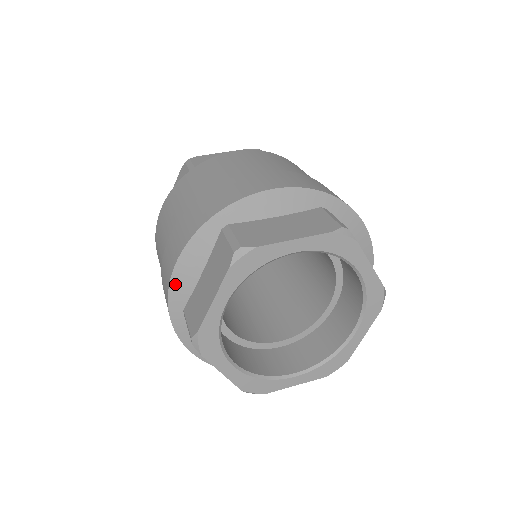
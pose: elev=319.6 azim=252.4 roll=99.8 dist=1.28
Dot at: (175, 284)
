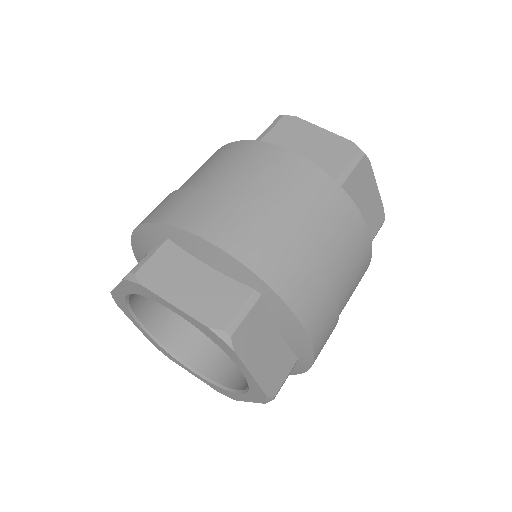
Dot at: (134, 242)
